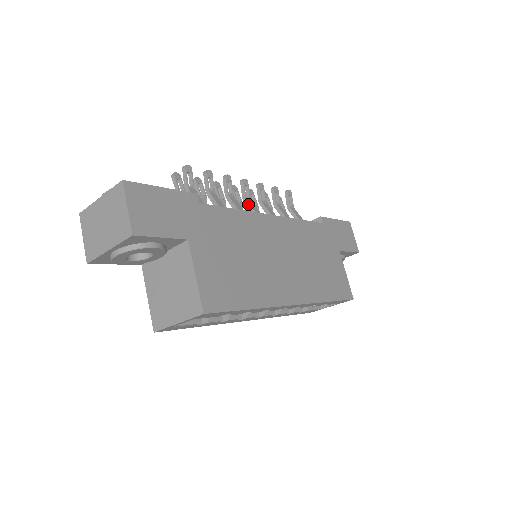
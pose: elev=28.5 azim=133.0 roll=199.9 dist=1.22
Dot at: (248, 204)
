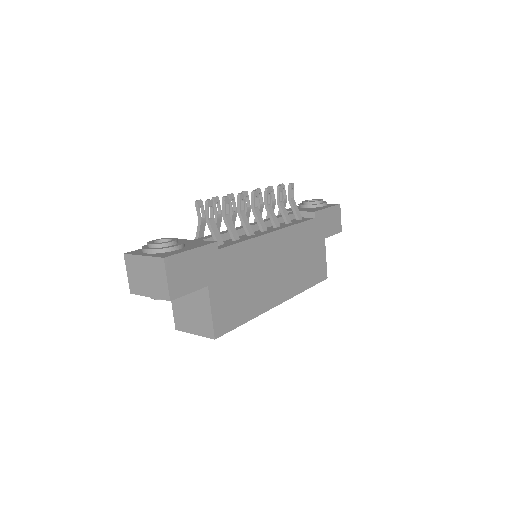
Dot at: (256, 215)
